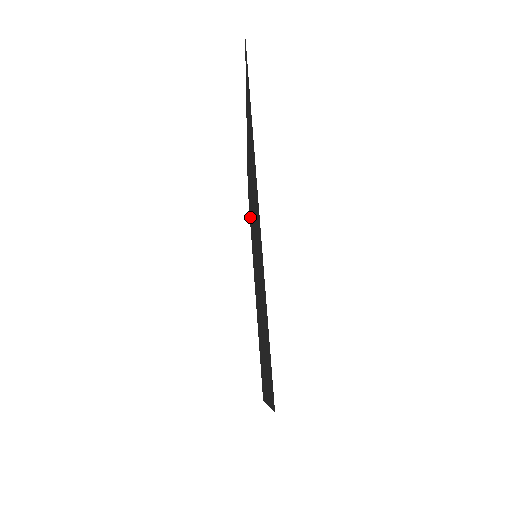
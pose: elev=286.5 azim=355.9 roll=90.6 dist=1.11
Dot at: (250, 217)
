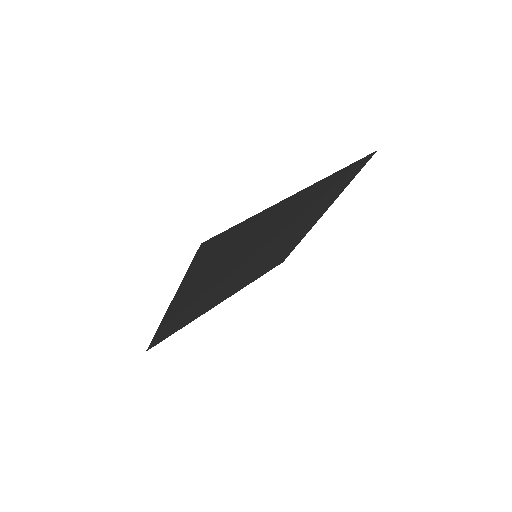
Dot at: (268, 267)
